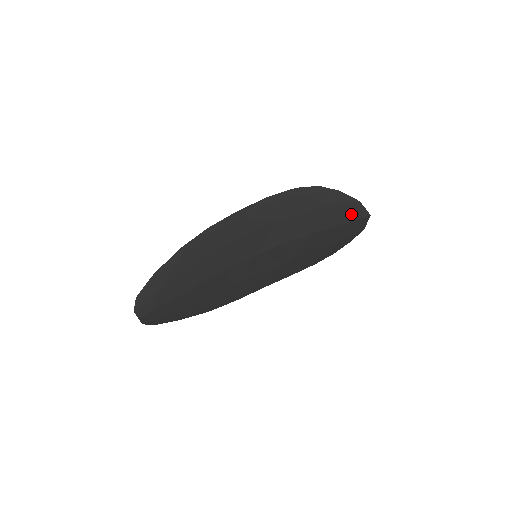
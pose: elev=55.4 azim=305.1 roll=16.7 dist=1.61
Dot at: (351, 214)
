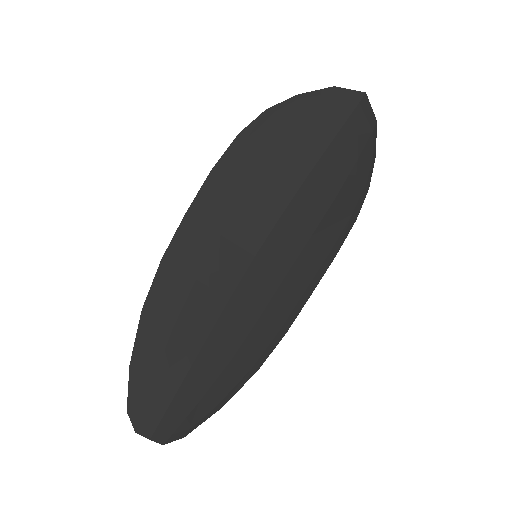
Dot at: (337, 111)
